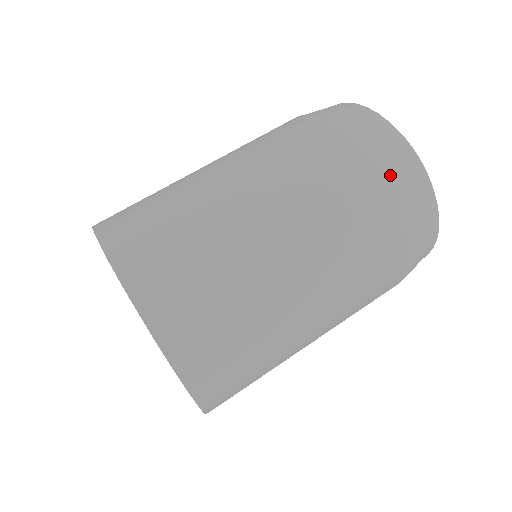
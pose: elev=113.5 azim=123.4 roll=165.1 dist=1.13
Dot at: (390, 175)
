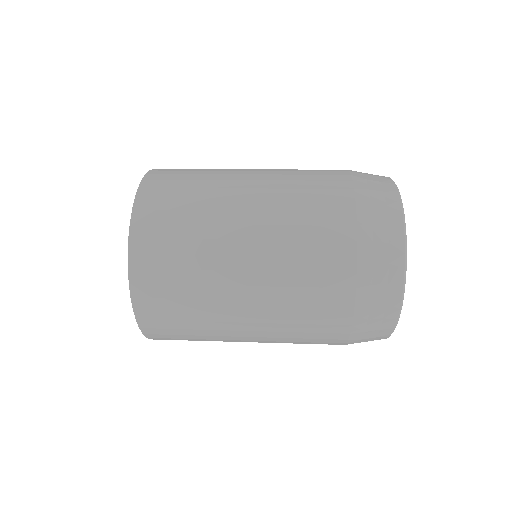
Dot at: (367, 251)
